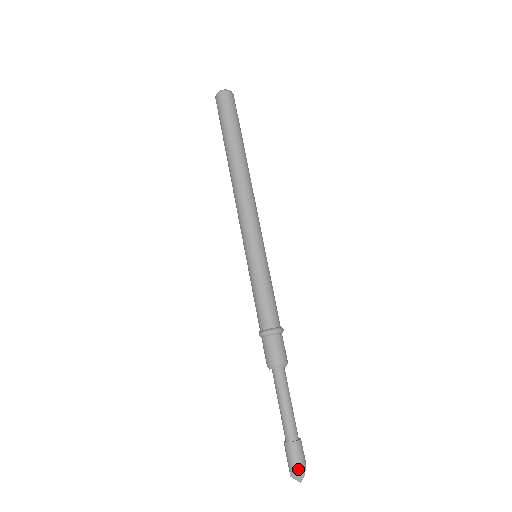
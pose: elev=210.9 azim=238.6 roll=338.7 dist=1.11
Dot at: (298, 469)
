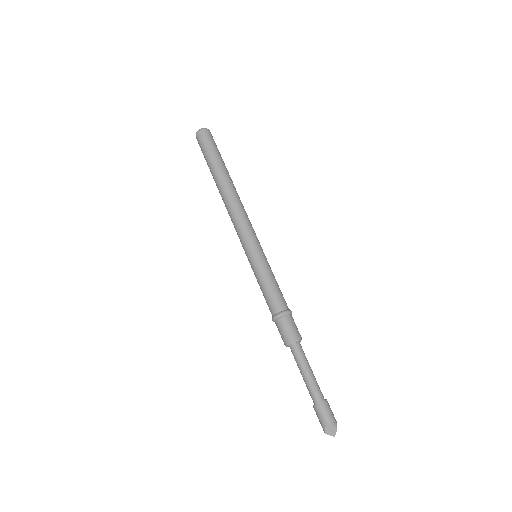
Dot at: (331, 424)
